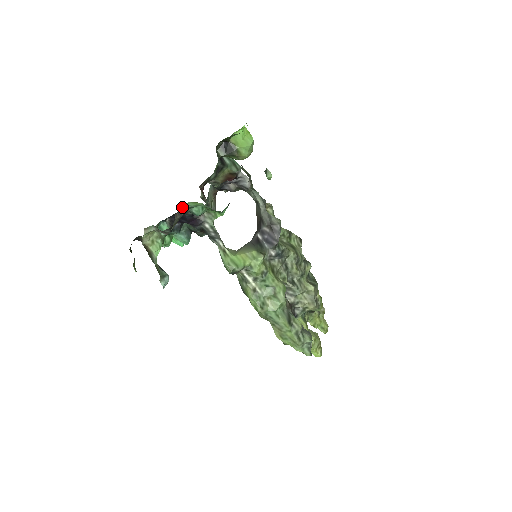
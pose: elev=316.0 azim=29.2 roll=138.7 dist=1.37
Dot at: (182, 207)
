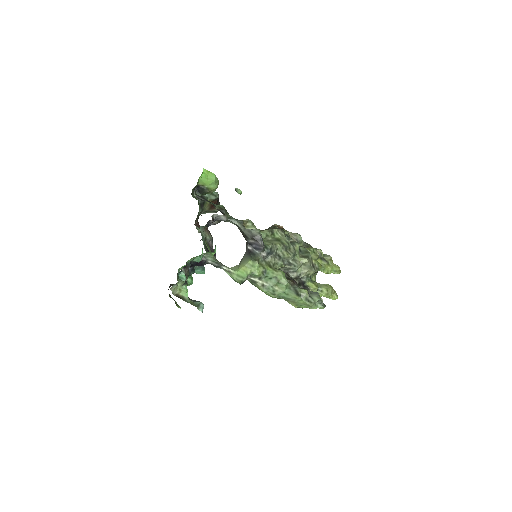
Dot at: (186, 264)
